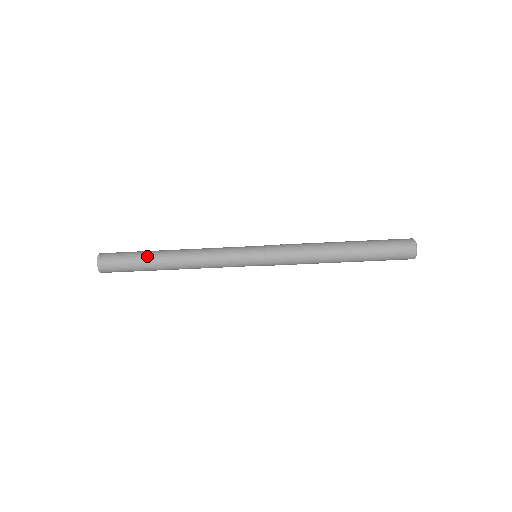
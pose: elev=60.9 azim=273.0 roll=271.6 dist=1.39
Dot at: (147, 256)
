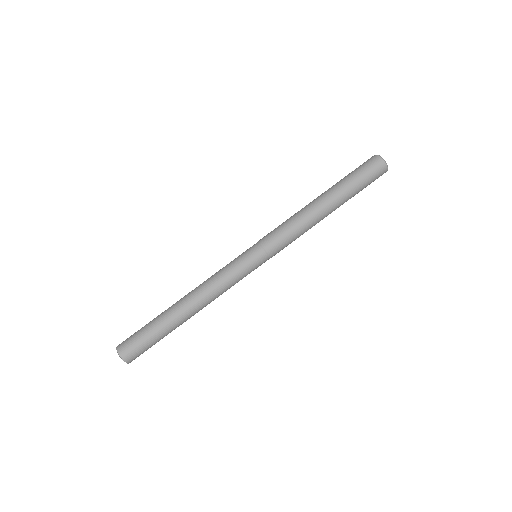
Dot at: (159, 316)
